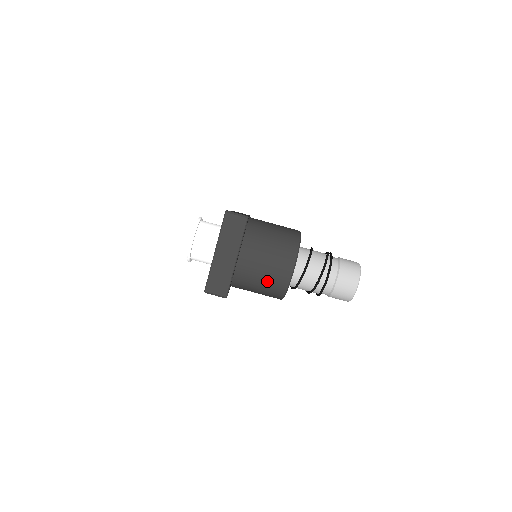
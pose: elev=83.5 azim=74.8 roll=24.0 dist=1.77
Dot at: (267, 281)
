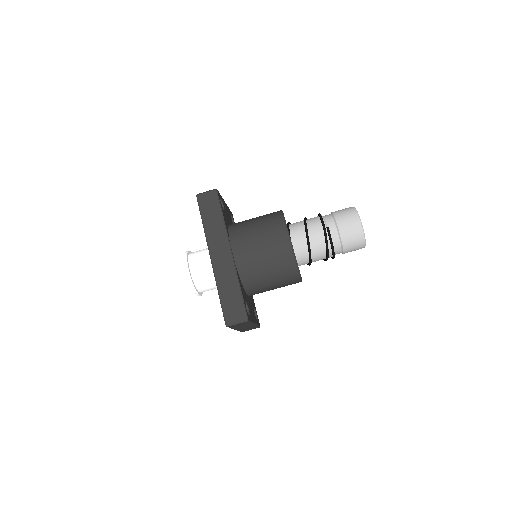
Dot at: occluded
